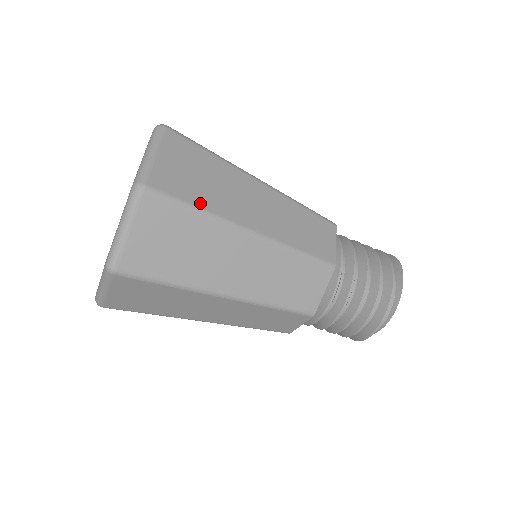
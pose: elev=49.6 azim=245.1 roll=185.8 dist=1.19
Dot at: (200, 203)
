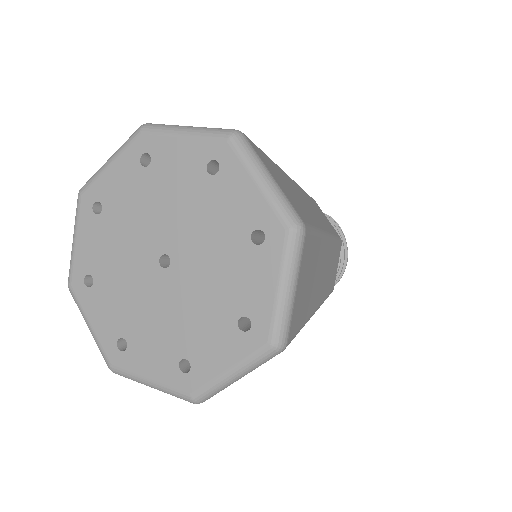
Dot at: (313, 223)
